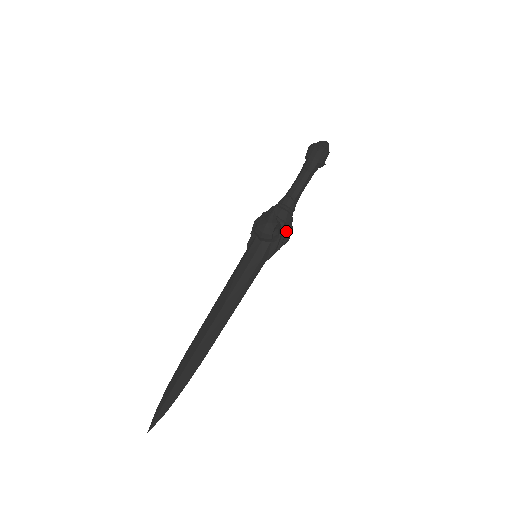
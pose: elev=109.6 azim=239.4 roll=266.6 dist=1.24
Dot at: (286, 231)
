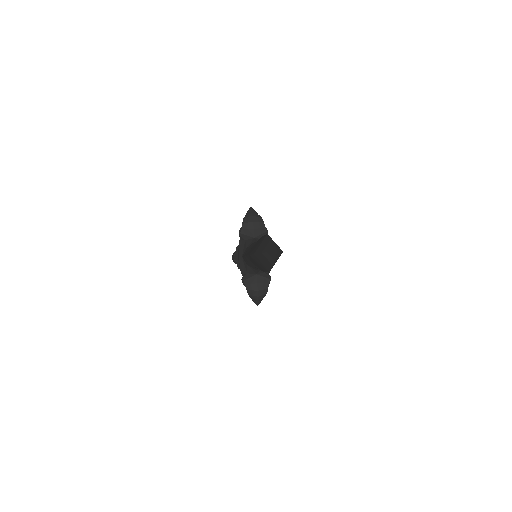
Dot at: occluded
